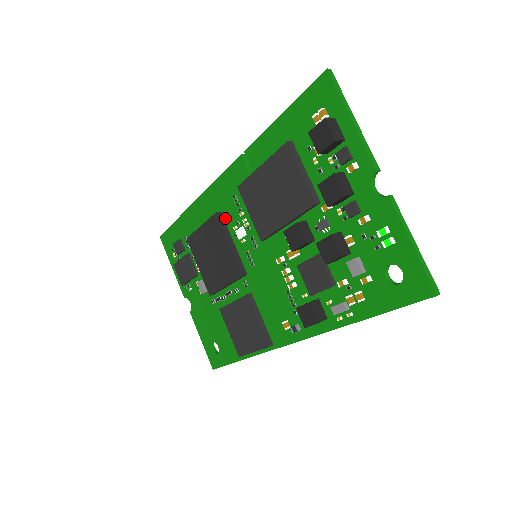
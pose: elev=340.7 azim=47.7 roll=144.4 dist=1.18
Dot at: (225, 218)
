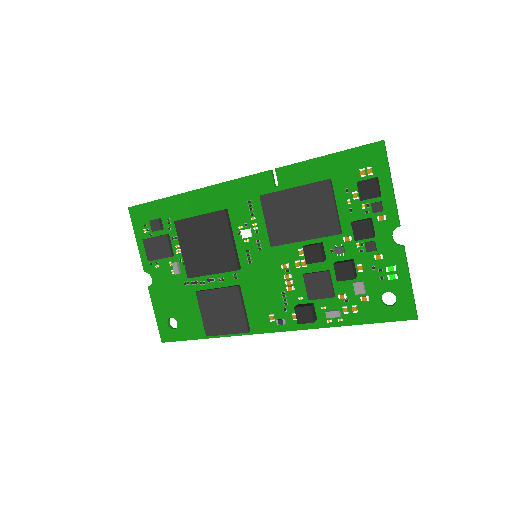
Dot at: (230, 216)
